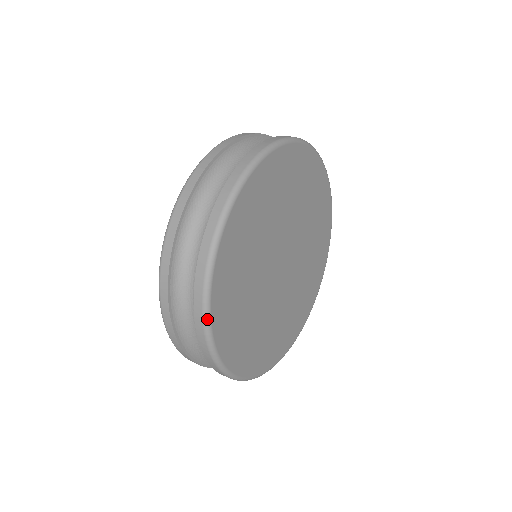
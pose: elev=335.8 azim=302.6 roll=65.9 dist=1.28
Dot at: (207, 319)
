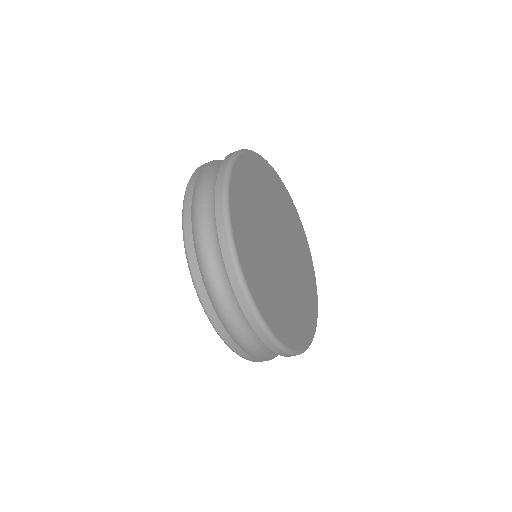
Dot at: (228, 224)
